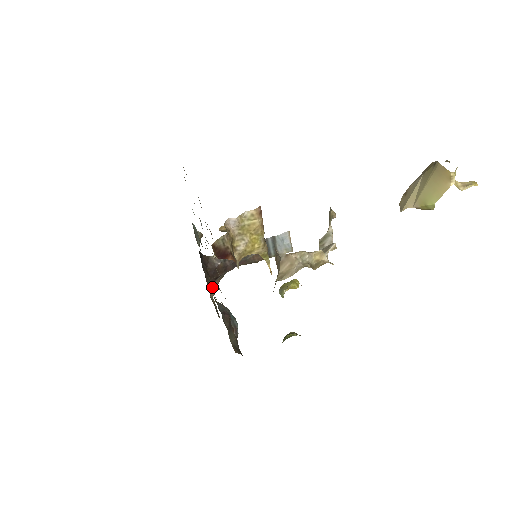
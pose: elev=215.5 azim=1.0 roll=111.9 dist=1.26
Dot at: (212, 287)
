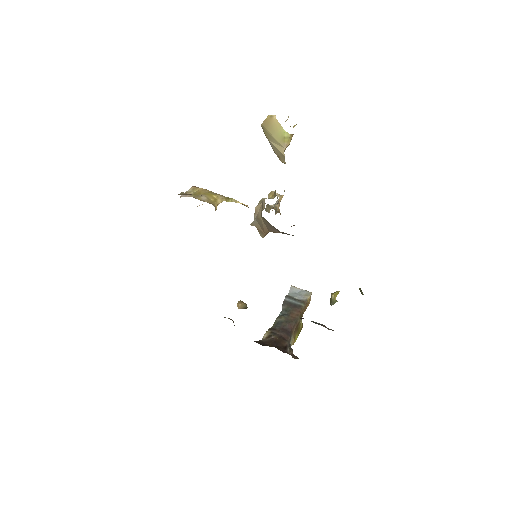
Dot at: (289, 354)
